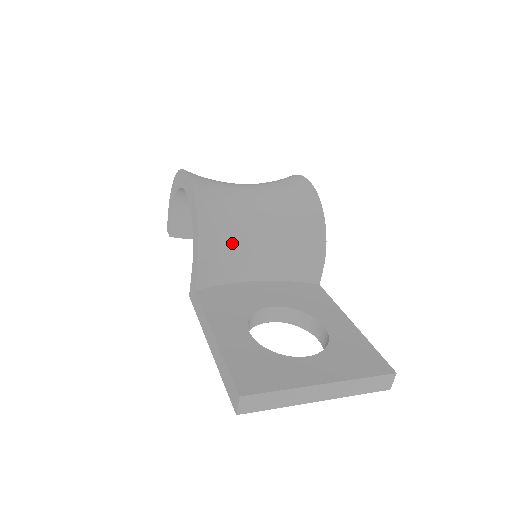
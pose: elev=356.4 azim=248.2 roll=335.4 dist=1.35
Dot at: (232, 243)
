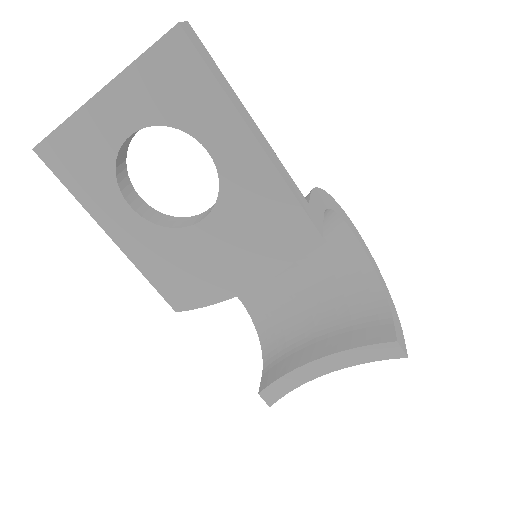
Dot at: occluded
